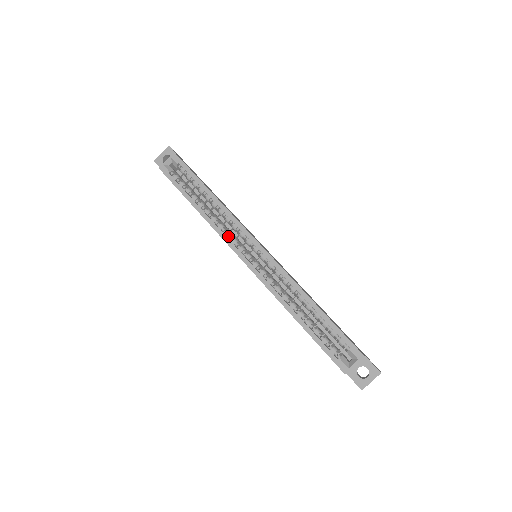
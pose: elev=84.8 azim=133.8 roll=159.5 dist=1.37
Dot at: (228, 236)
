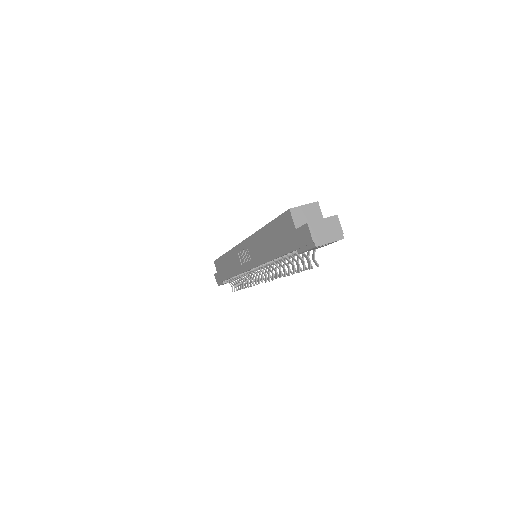
Dot at: occluded
